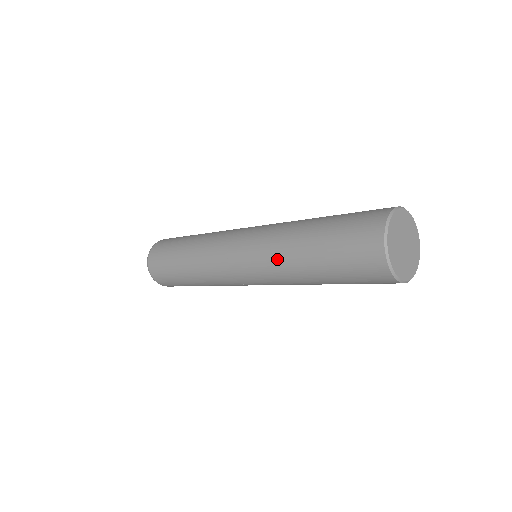
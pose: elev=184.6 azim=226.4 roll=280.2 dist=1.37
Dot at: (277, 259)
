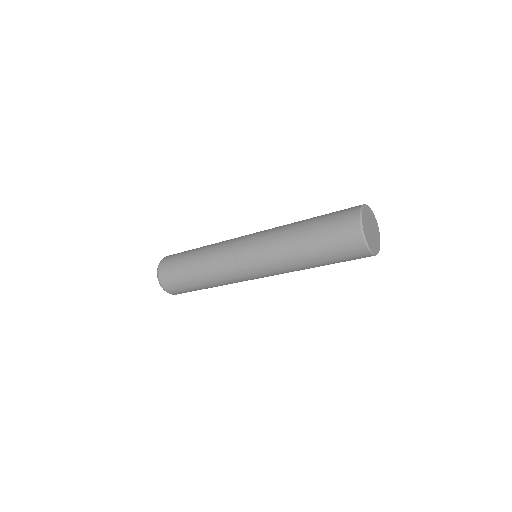
Dot at: (280, 251)
